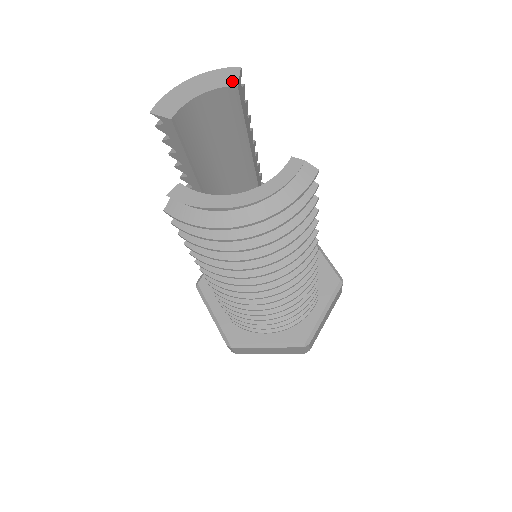
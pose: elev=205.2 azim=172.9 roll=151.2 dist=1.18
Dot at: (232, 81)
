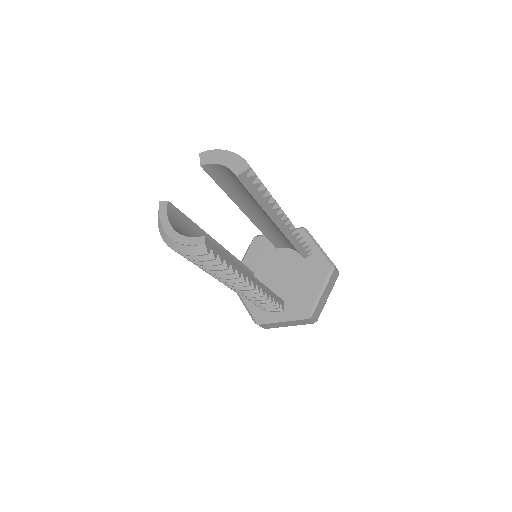
Dot at: (238, 171)
